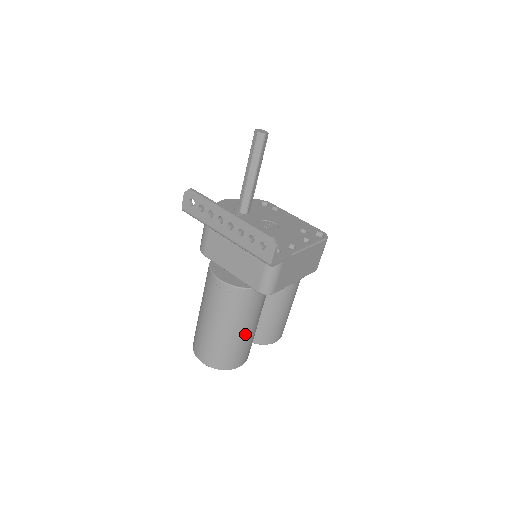
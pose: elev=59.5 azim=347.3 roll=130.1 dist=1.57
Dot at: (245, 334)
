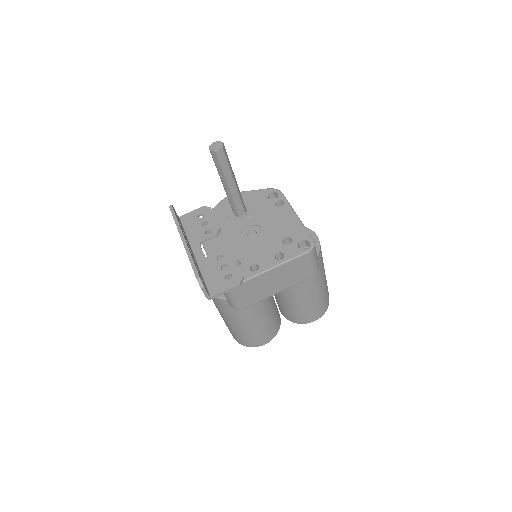
Dot at: (249, 327)
